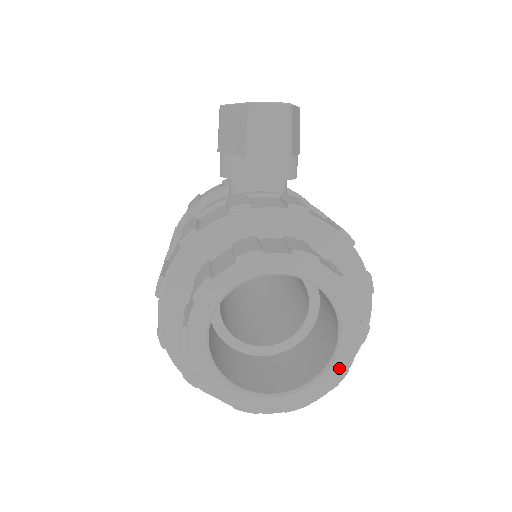
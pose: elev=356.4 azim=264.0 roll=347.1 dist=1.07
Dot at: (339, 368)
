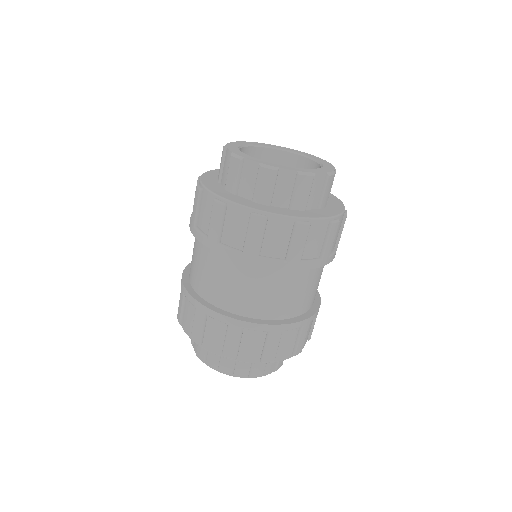
Dot at: (327, 169)
